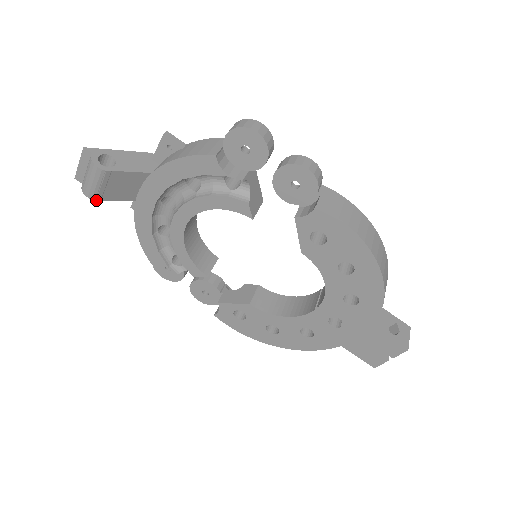
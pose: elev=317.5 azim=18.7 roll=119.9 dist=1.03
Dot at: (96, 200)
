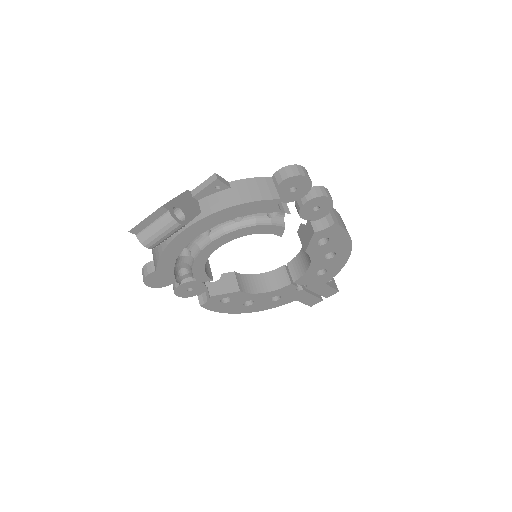
Dot at: (153, 248)
